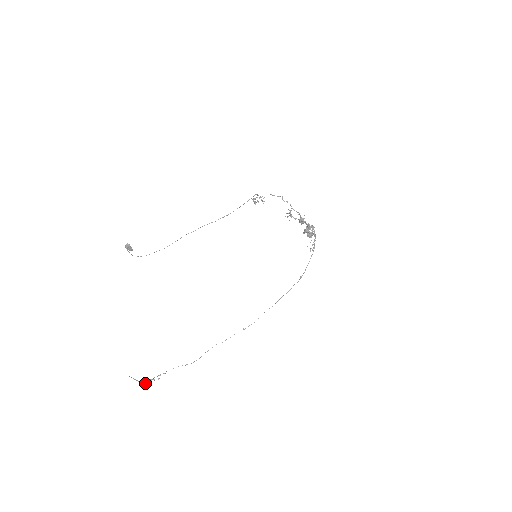
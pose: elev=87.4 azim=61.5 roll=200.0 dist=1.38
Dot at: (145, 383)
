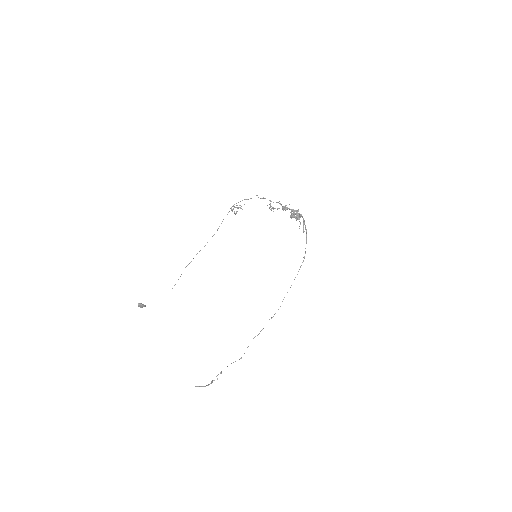
Dot at: occluded
